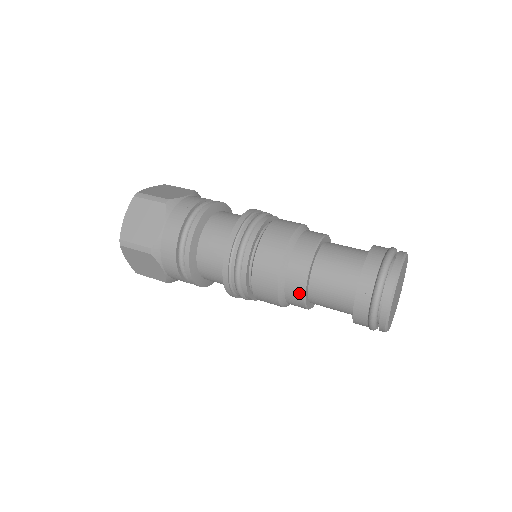
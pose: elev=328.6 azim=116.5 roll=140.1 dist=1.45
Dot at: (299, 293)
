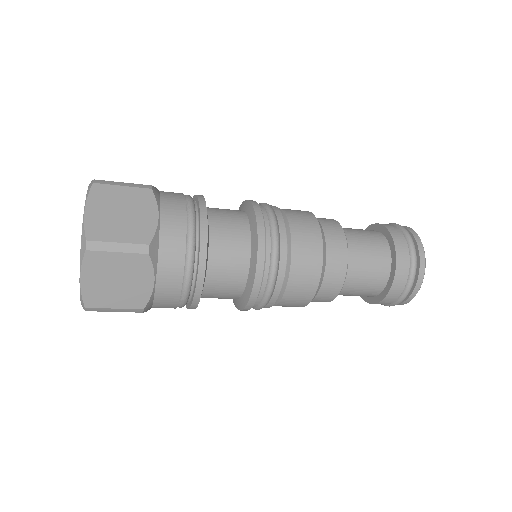
Dot at: (341, 272)
